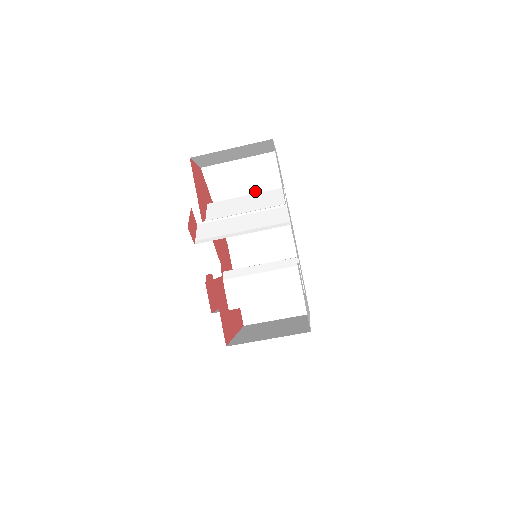
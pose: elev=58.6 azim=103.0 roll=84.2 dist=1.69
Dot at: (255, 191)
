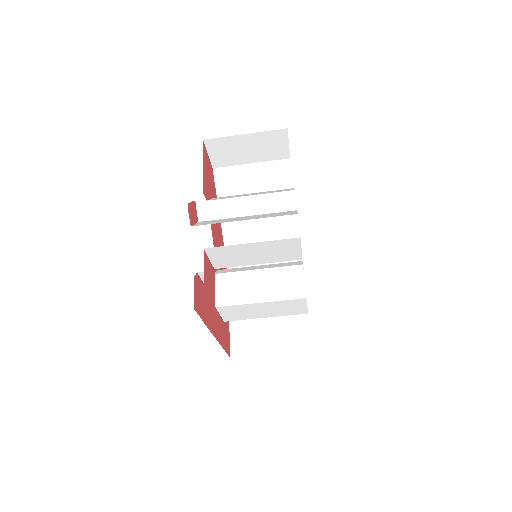
Dot at: occluded
